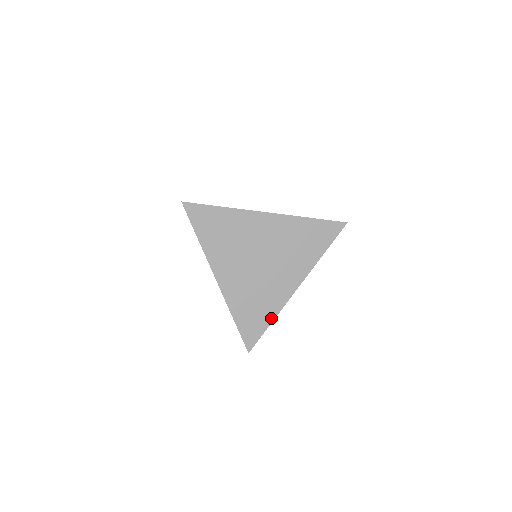
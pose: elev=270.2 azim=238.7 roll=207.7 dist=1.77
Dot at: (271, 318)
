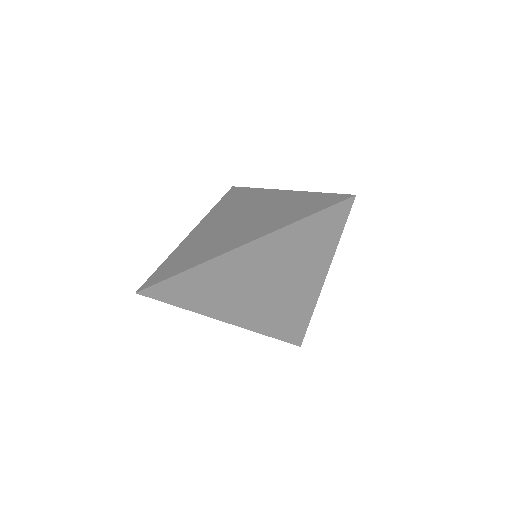
Dot at: (308, 316)
